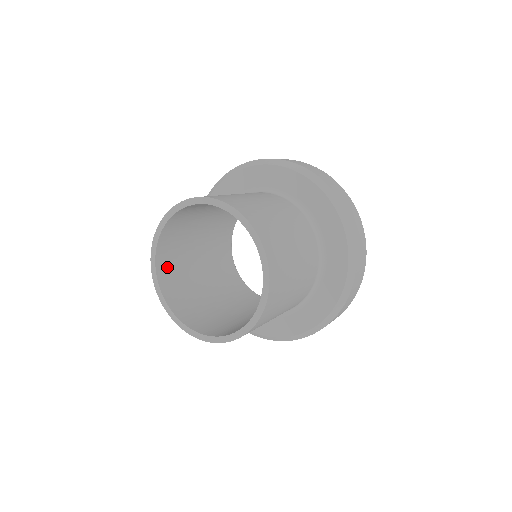
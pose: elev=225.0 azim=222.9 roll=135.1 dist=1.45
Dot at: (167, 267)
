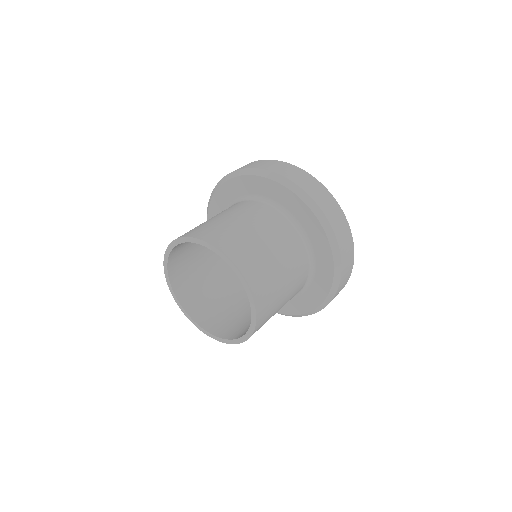
Dot at: (182, 281)
